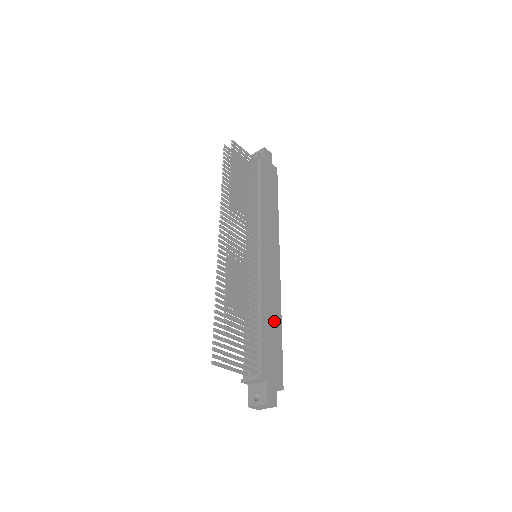
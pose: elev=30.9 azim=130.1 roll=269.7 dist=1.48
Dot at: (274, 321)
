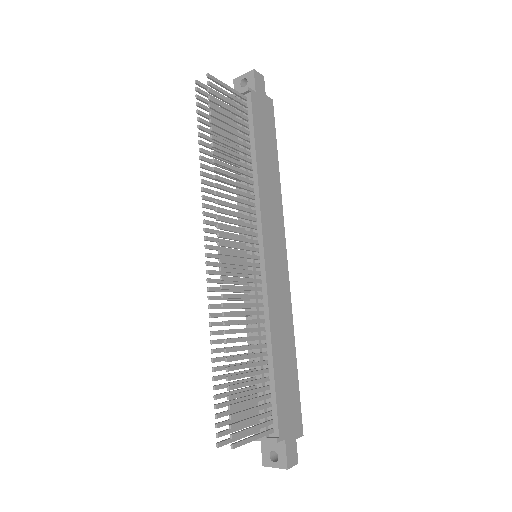
Dot at: (287, 349)
